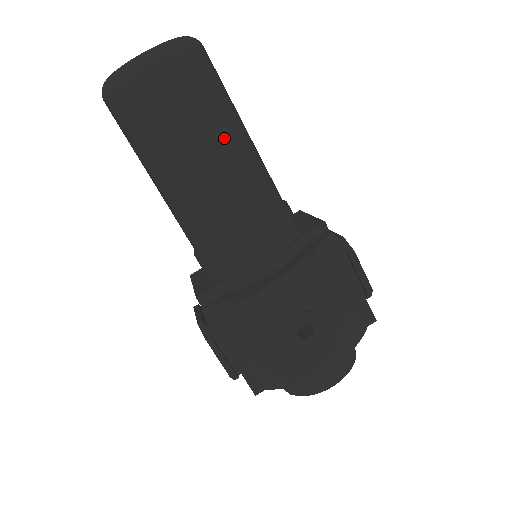
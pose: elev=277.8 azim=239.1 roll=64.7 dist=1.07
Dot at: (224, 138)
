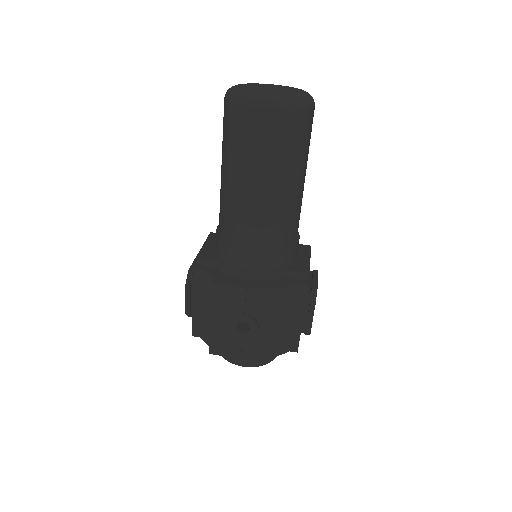
Dot at: (279, 181)
